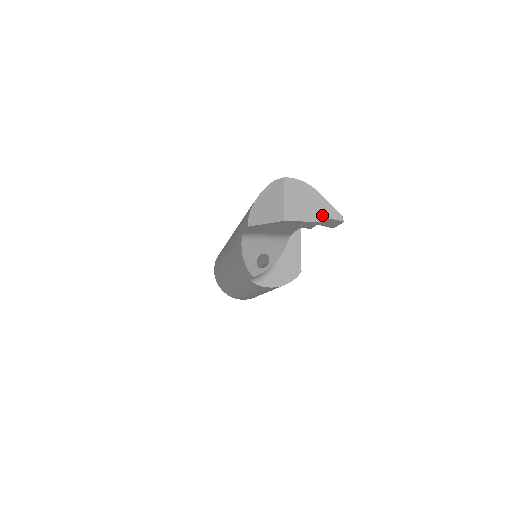
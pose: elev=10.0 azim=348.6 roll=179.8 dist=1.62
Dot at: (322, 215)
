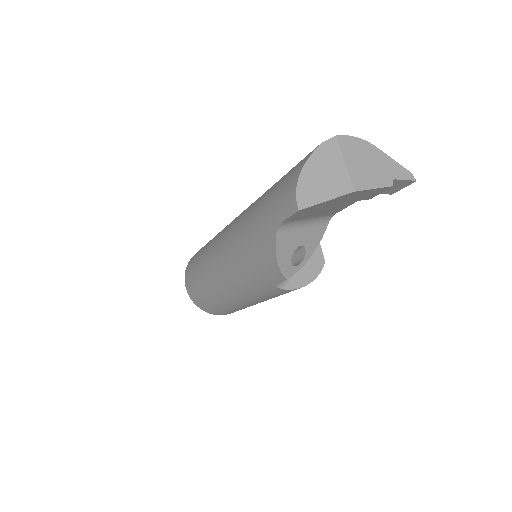
Dot at: (392, 177)
